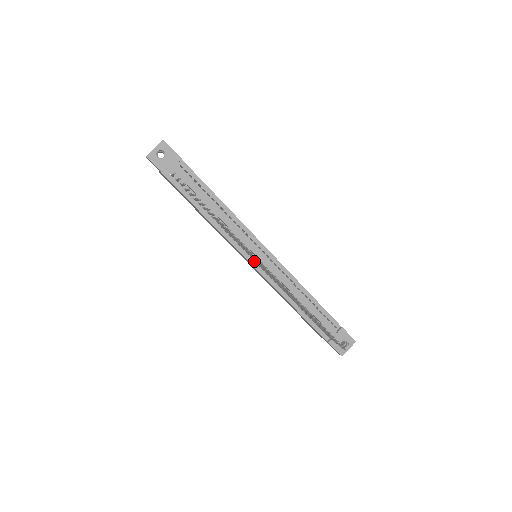
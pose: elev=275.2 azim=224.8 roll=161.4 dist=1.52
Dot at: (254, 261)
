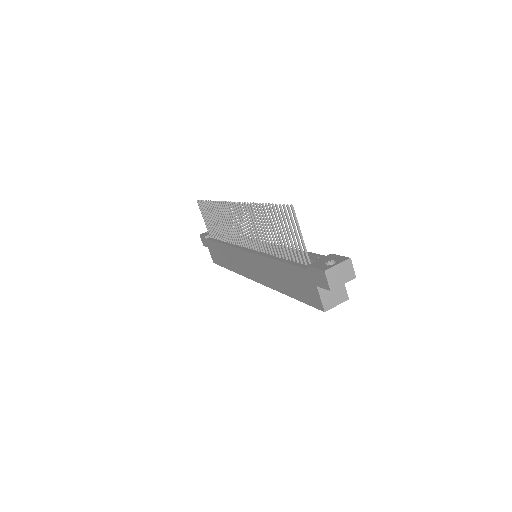
Dot at: (248, 249)
